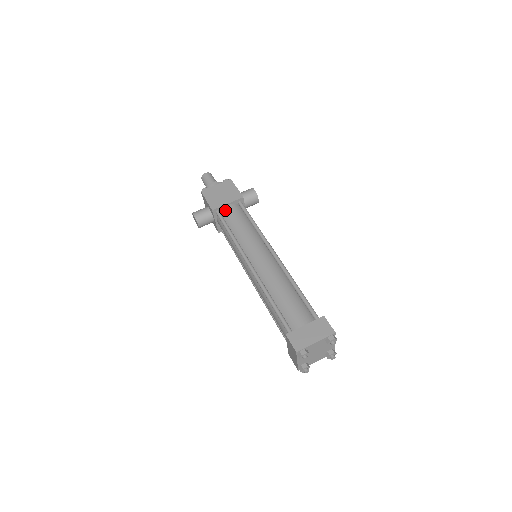
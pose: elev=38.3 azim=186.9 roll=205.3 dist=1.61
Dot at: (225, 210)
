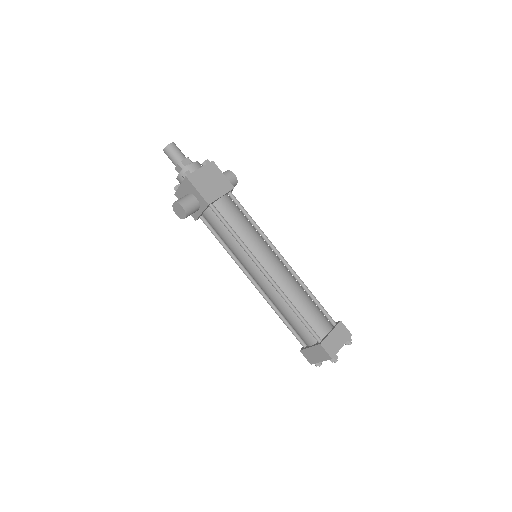
Dot at: (220, 204)
